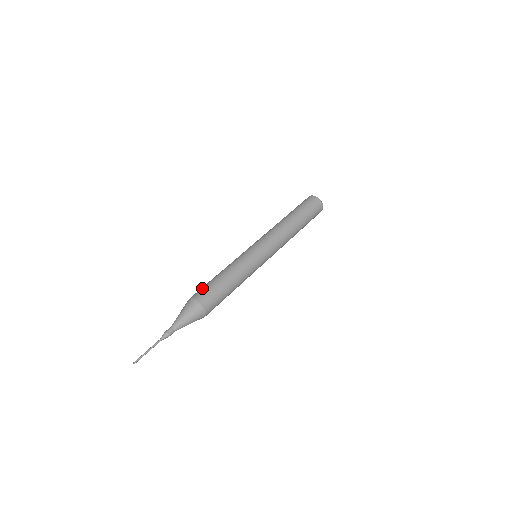
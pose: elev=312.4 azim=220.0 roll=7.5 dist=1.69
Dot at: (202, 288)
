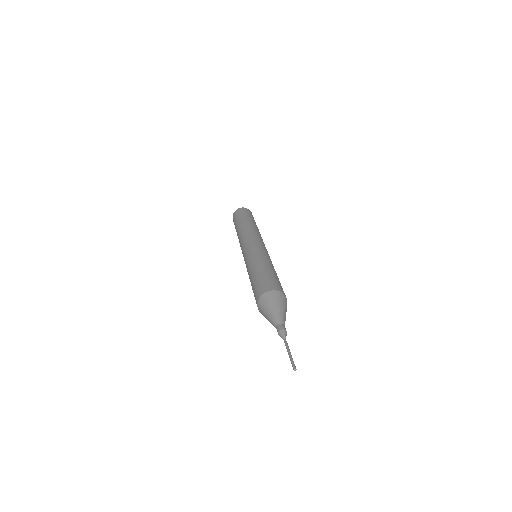
Dot at: (269, 280)
